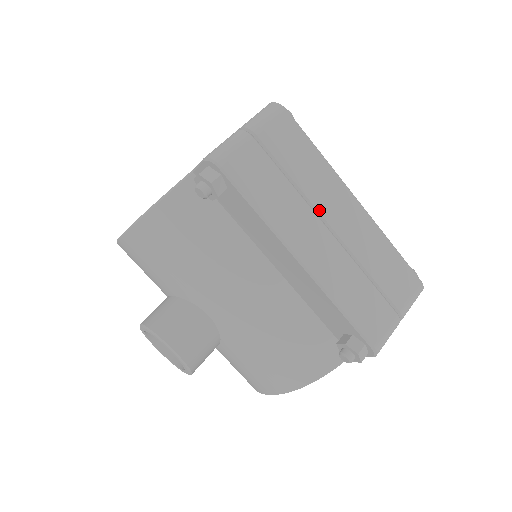
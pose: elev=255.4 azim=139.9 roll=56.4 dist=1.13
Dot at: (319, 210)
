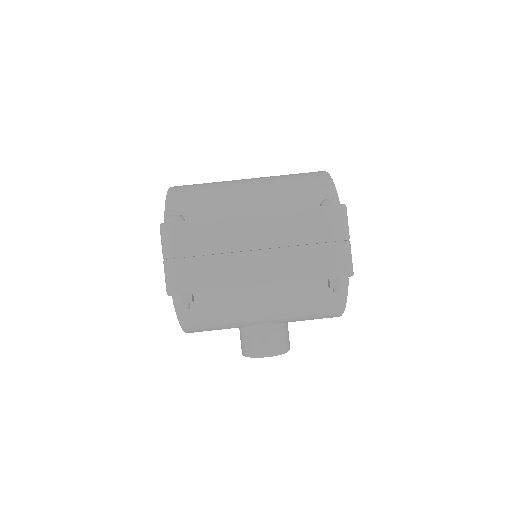
Dot at: (241, 249)
